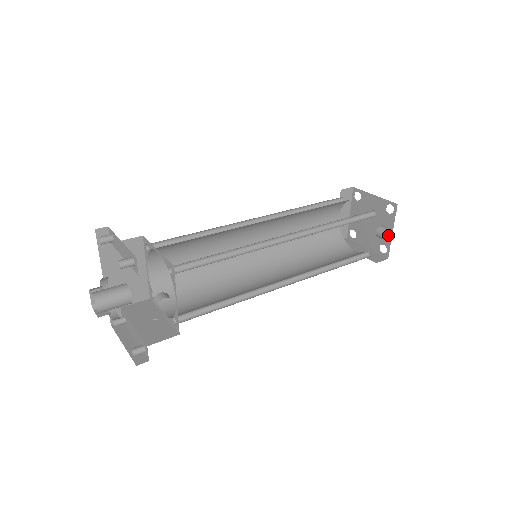
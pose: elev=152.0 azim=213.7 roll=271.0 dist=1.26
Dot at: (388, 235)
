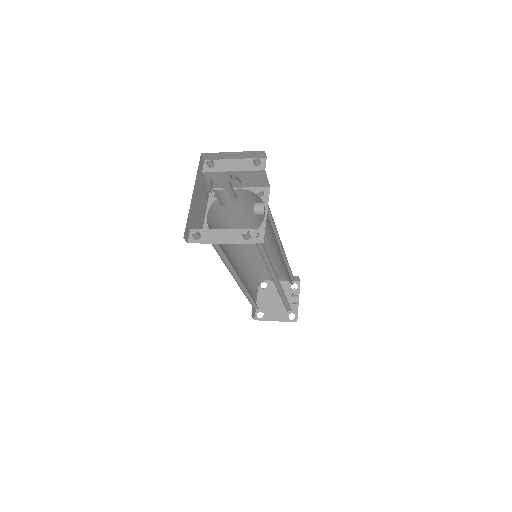
Dot at: (295, 305)
